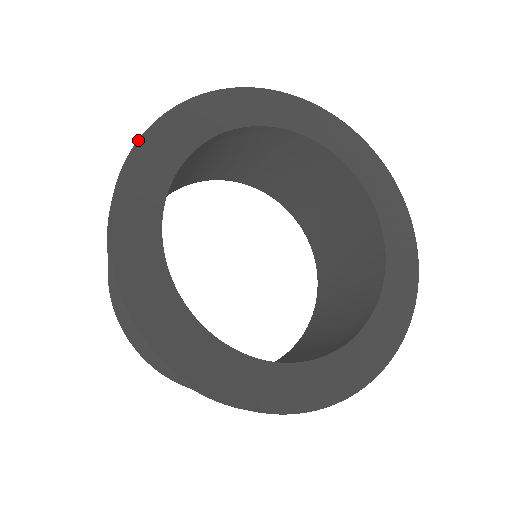
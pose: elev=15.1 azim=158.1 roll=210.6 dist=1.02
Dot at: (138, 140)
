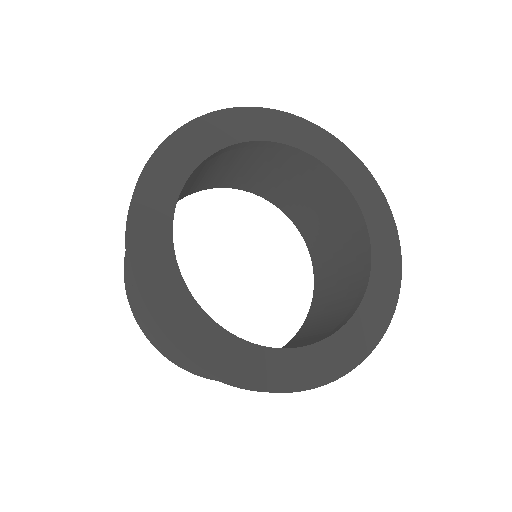
Dot at: (151, 156)
